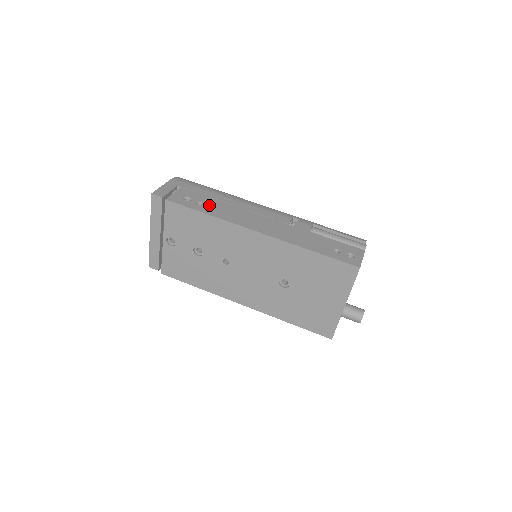
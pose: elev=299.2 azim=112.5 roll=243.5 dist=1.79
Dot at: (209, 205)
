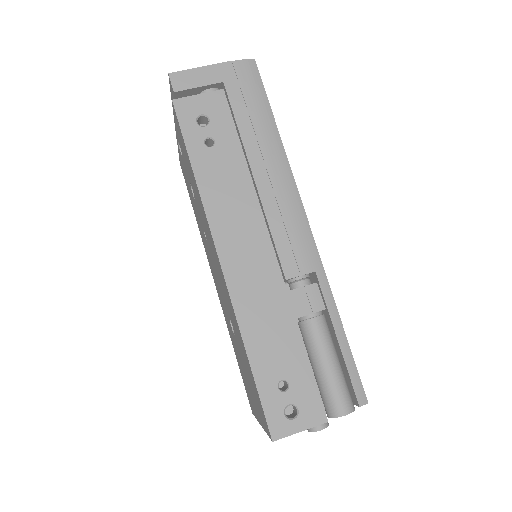
Dot at: (218, 155)
